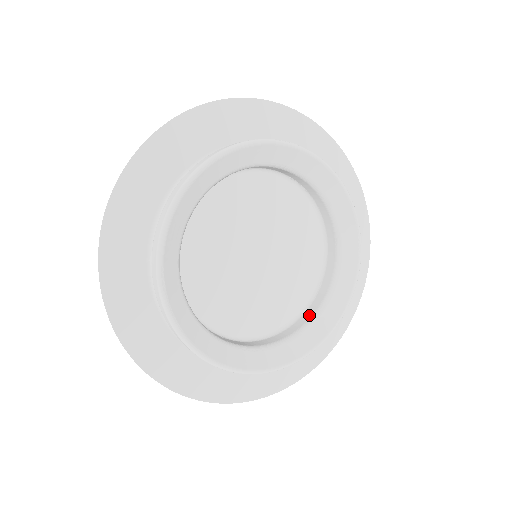
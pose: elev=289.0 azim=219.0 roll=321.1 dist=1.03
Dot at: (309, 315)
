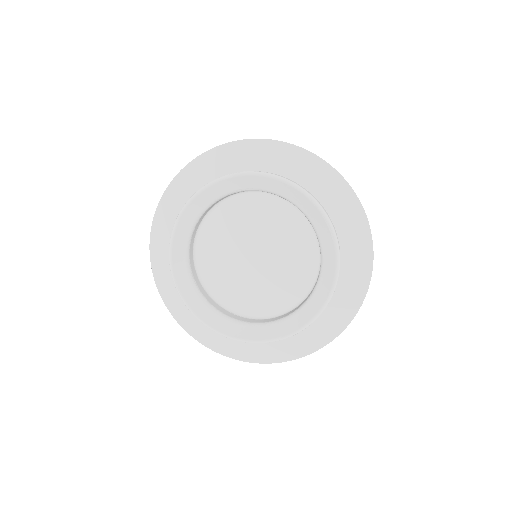
Dot at: (309, 295)
